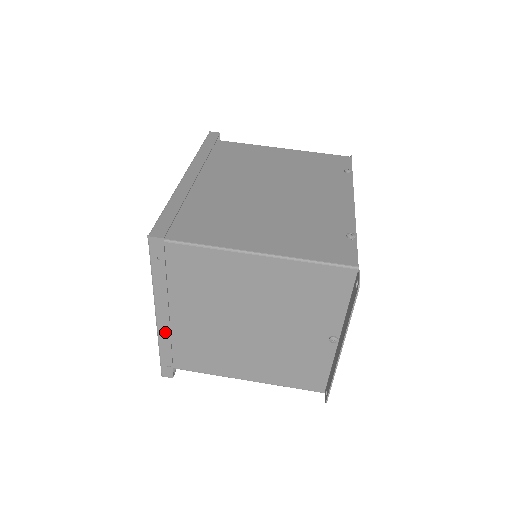
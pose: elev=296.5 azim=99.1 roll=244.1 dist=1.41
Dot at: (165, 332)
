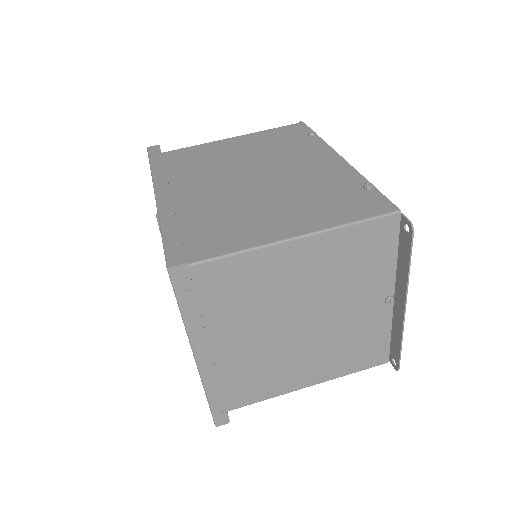
Dot at: (210, 374)
